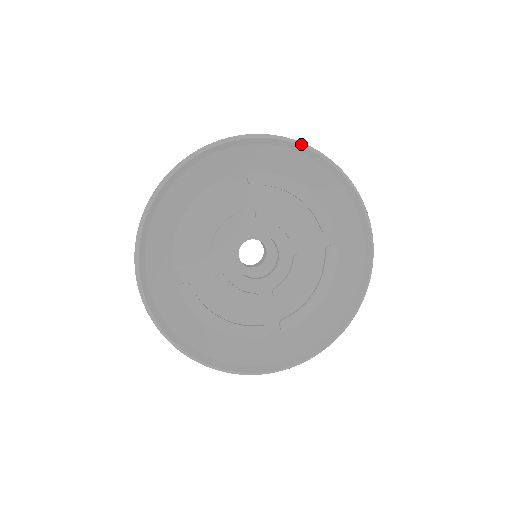
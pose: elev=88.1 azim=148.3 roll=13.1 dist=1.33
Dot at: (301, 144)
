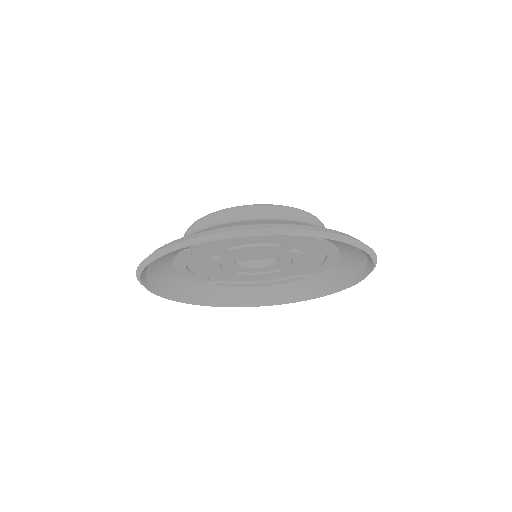
Dot at: (375, 261)
